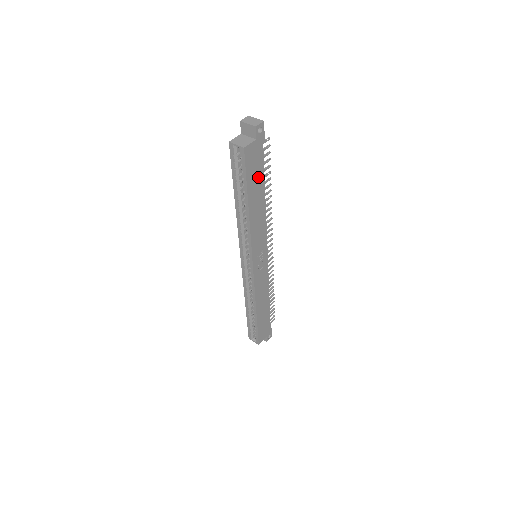
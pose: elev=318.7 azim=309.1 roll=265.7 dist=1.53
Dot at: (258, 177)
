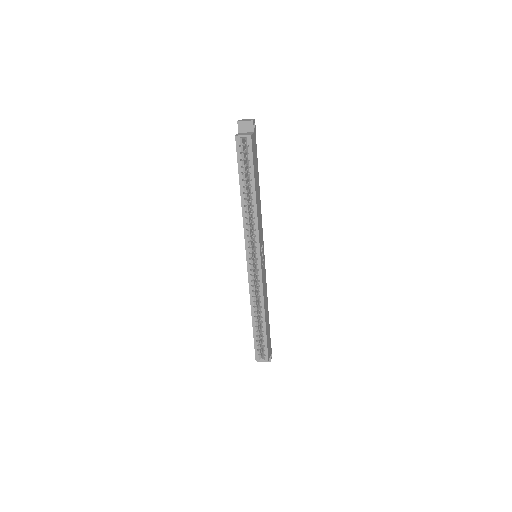
Dot at: (256, 168)
